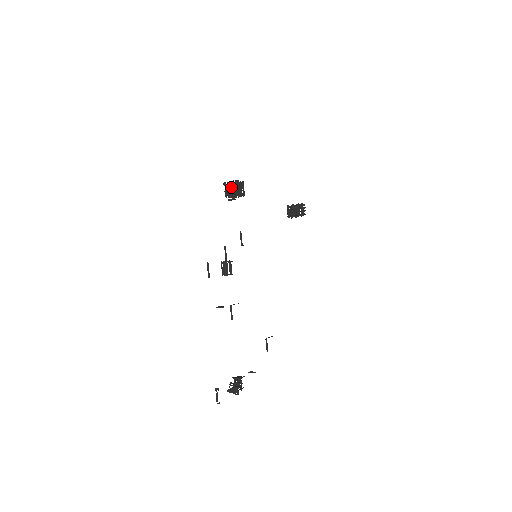
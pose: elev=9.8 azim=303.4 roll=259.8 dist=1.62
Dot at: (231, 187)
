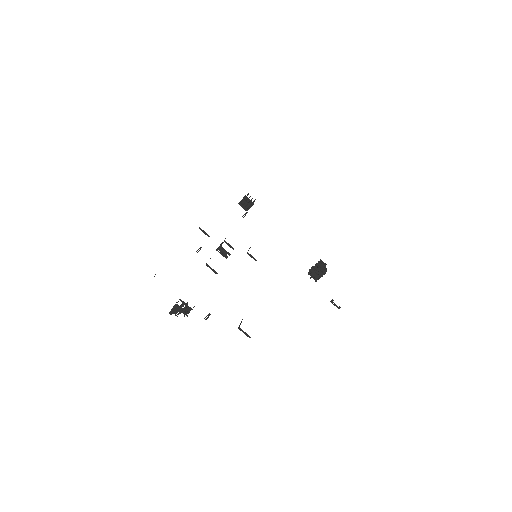
Dot at: occluded
